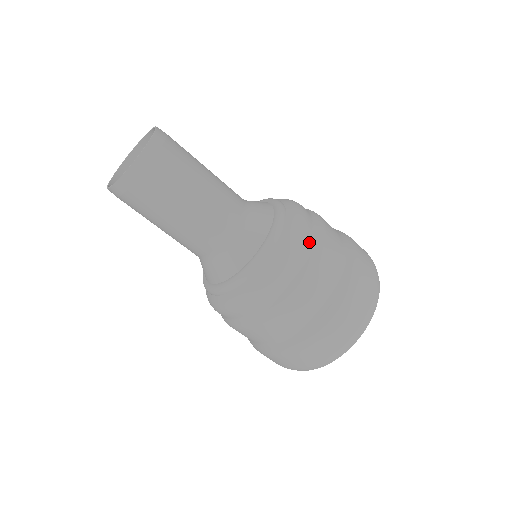
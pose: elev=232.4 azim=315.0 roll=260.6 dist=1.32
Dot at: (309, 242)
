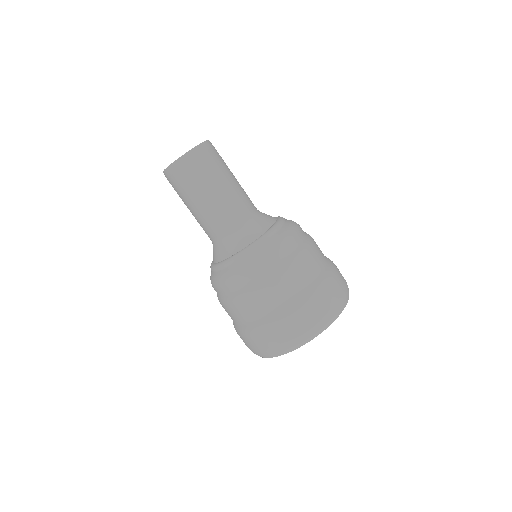
Dot at: (302, 236)
